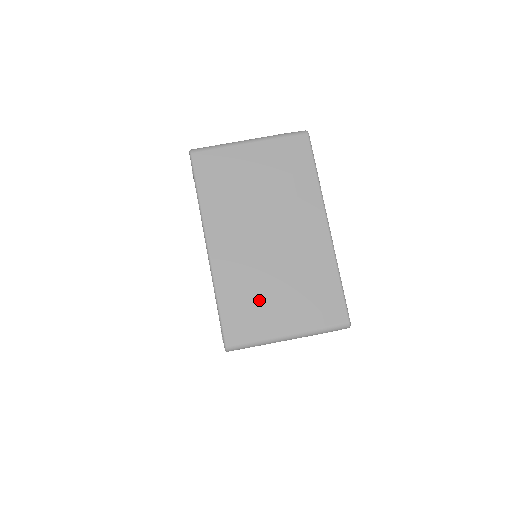
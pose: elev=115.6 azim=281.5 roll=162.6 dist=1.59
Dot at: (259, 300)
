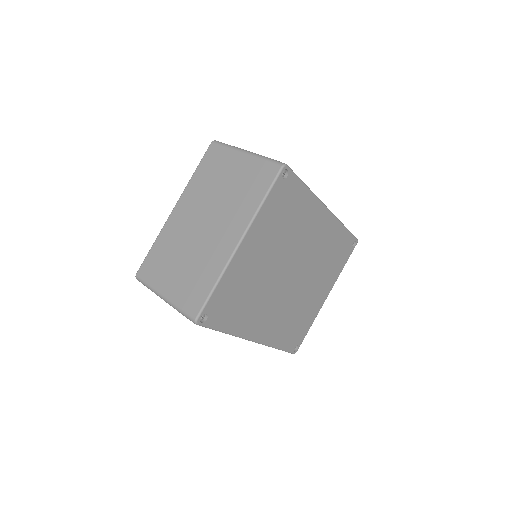
Dot at: (168, 261)
